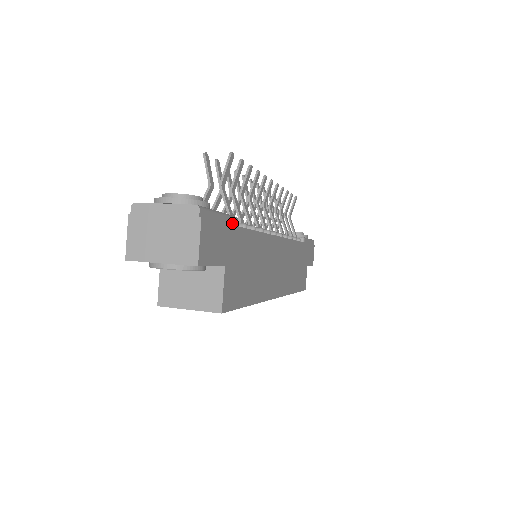
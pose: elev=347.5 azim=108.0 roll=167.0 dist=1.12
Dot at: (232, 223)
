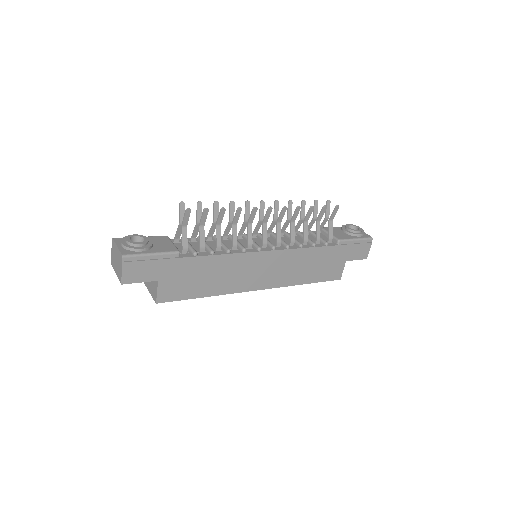
Dot at: (170, 257)
